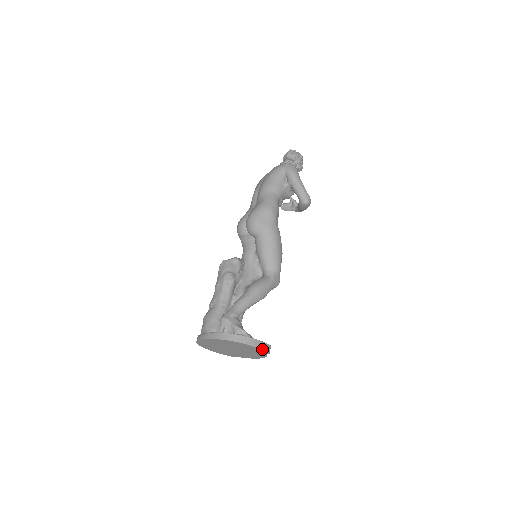
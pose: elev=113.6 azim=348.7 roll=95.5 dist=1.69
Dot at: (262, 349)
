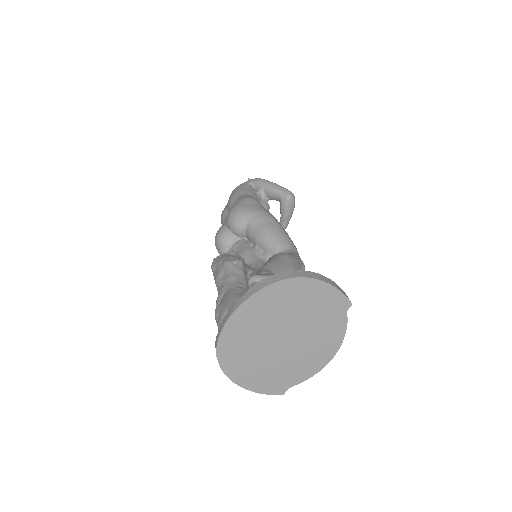
Dot at: (339, 290)
